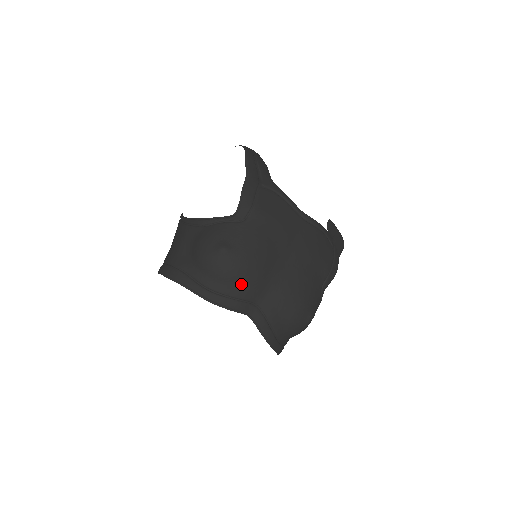
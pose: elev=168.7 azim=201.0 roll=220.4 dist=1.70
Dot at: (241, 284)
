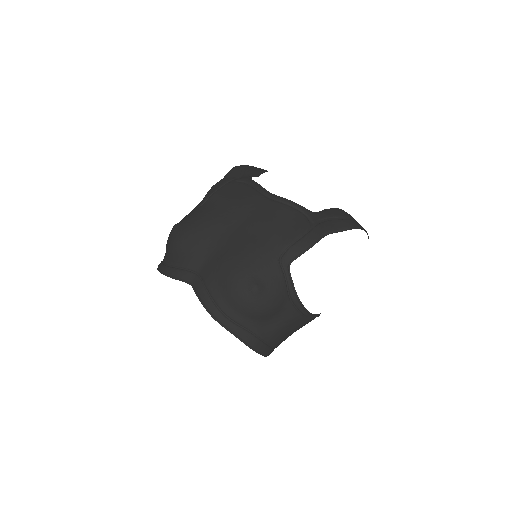
Dot at: (182, 253)
